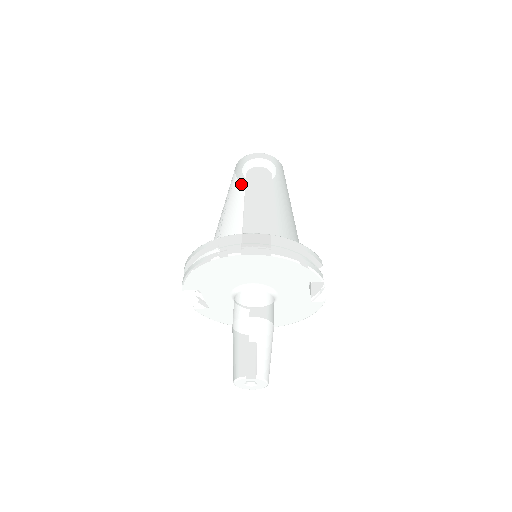
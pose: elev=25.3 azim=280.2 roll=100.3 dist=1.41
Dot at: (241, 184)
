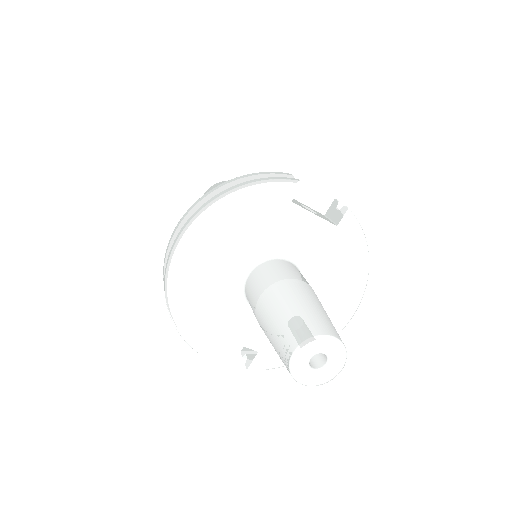
Dot at: occluded
